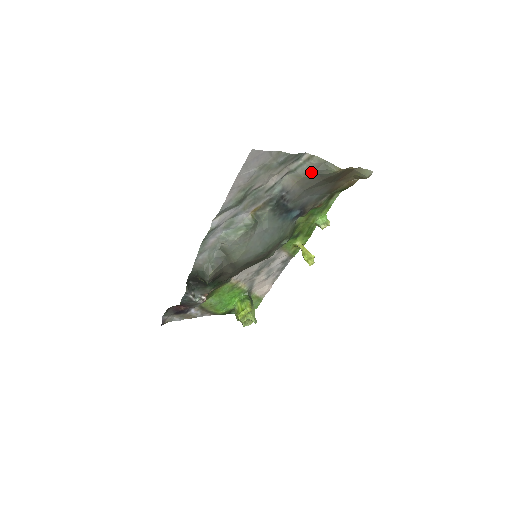
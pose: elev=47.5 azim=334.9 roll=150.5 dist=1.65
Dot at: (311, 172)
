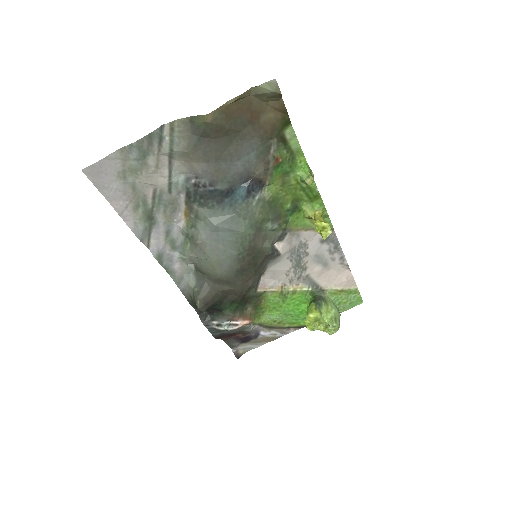
Dot at: (189, 141)
